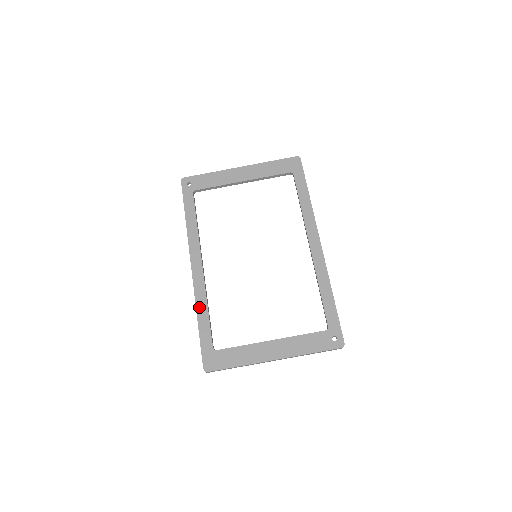
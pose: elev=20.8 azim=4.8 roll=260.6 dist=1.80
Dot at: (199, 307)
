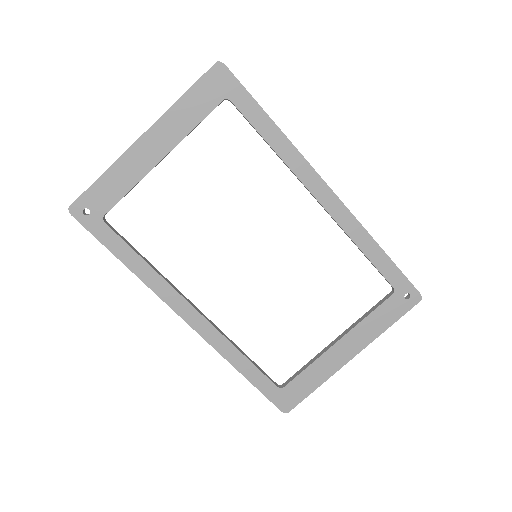
Dot at: (231, 359)
